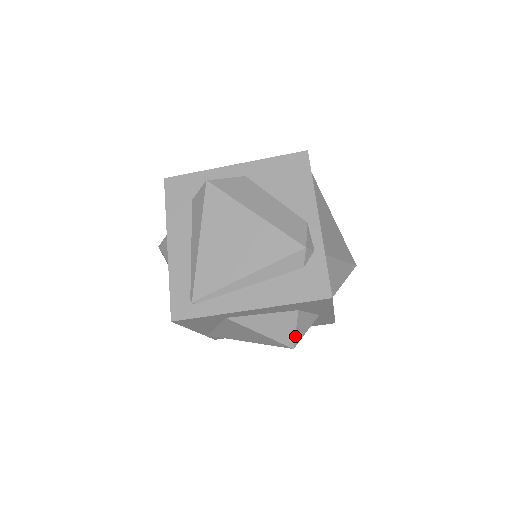
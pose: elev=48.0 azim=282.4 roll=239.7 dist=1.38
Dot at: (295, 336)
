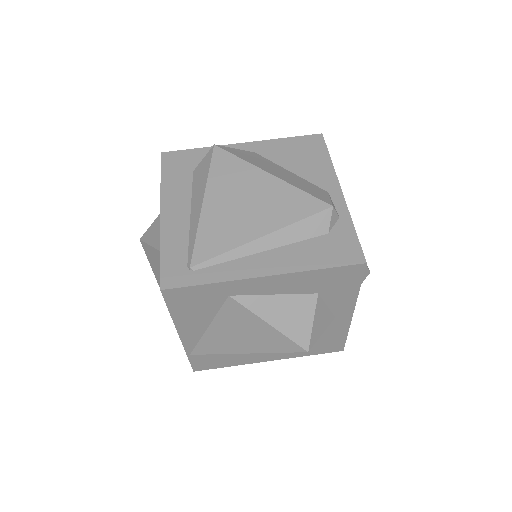
Dot at: (311, 332)
